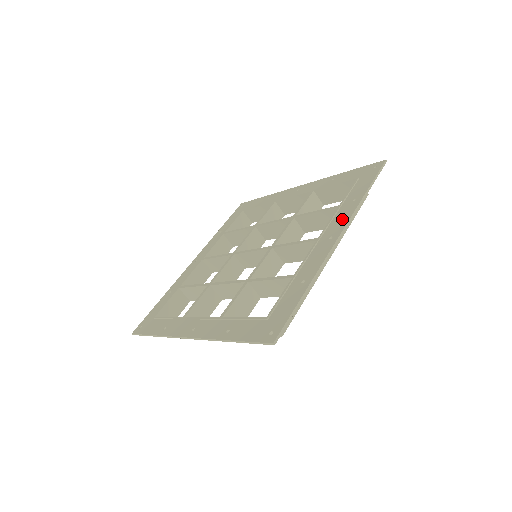
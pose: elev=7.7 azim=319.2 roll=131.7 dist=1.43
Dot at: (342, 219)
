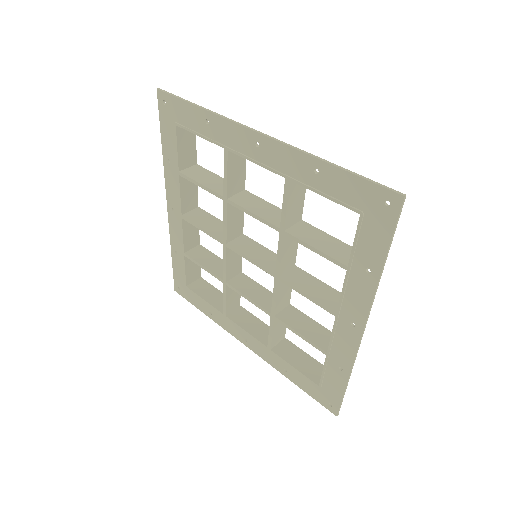
Dot at: (359, 302)
